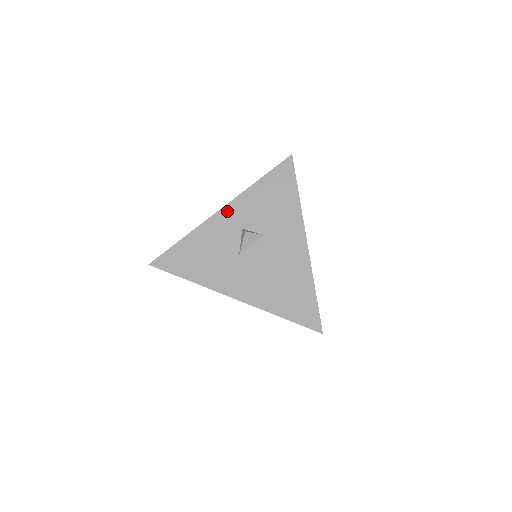
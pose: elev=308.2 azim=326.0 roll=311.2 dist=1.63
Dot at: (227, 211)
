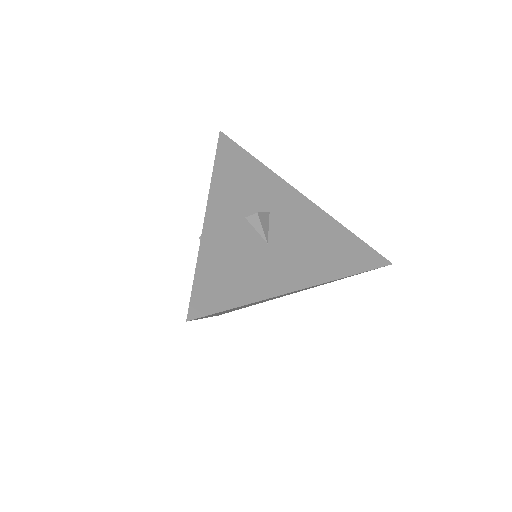
Dot at: (214, 209)
